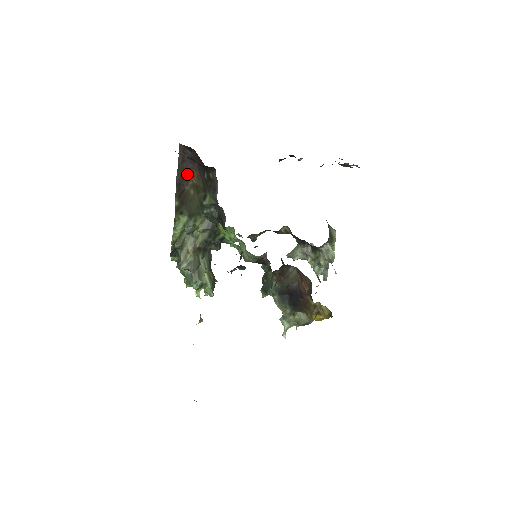
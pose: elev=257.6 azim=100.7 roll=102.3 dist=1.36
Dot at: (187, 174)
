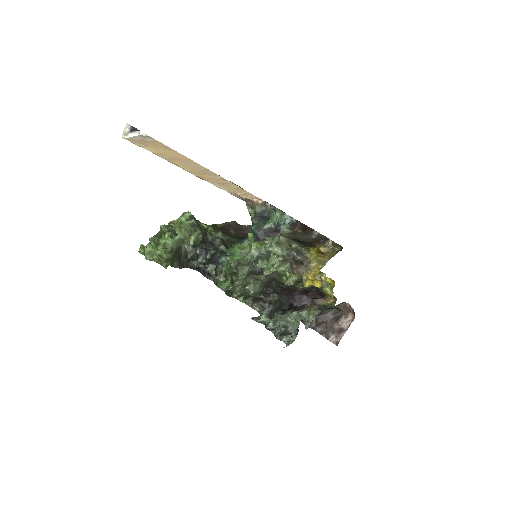
Dot at: (238, 233)
